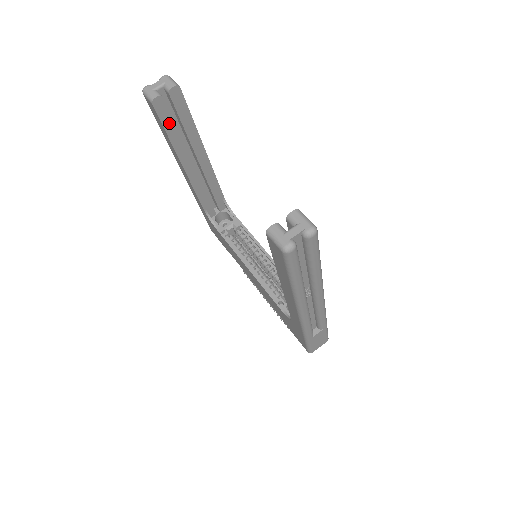
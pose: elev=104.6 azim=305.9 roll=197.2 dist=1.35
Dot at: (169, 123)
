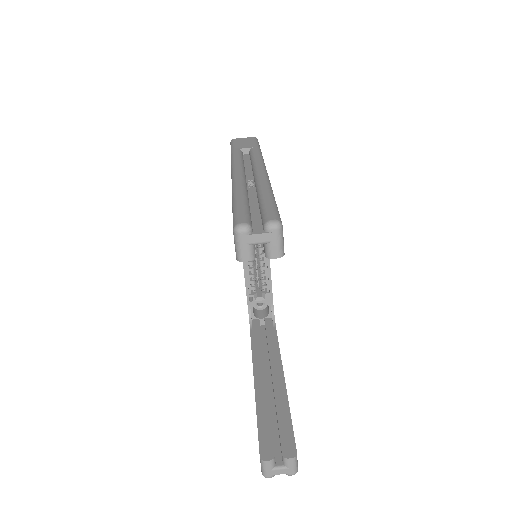
Dot at: occluded
